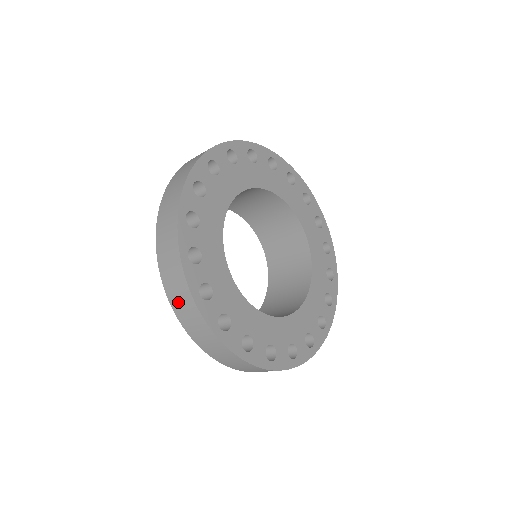
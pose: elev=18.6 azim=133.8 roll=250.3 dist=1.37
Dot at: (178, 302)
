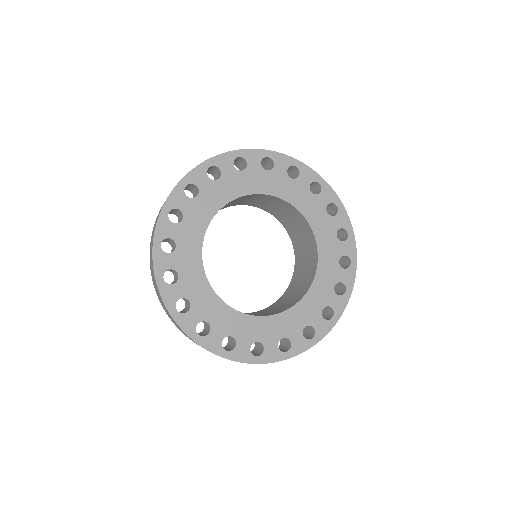
Dot at: (189, 338)
